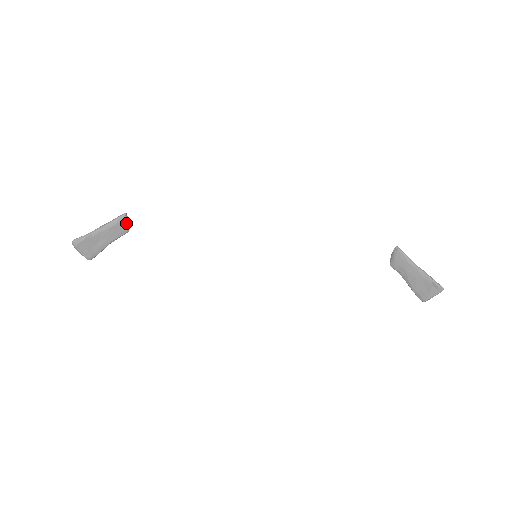
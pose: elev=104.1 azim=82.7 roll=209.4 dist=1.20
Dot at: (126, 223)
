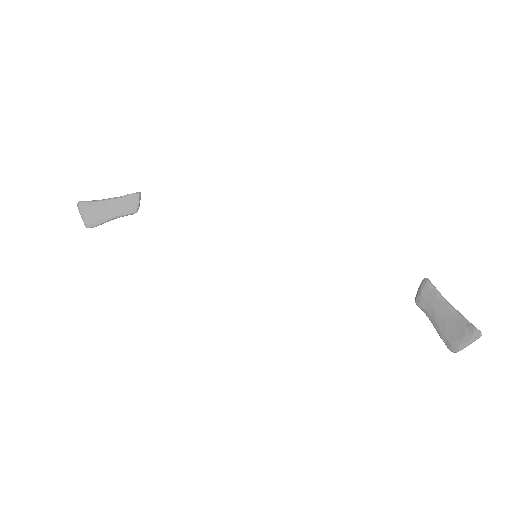
Dot at: (137, 202)
